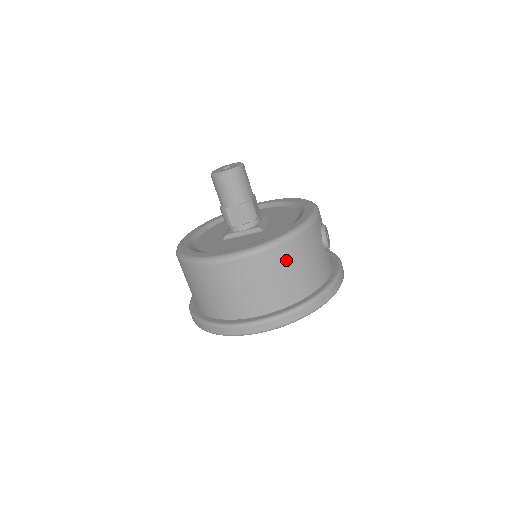
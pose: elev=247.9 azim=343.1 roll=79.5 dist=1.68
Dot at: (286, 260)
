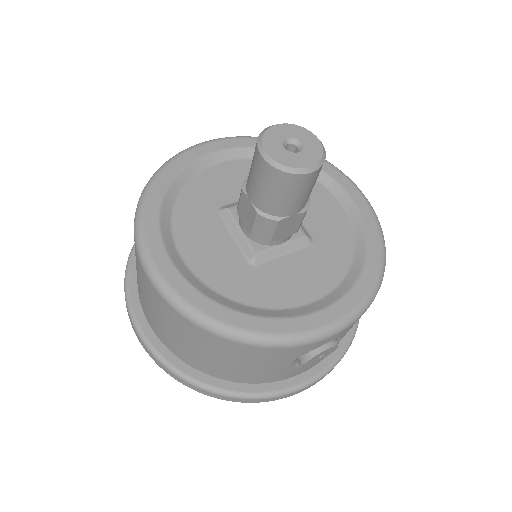
Dot at: (201, 341)
